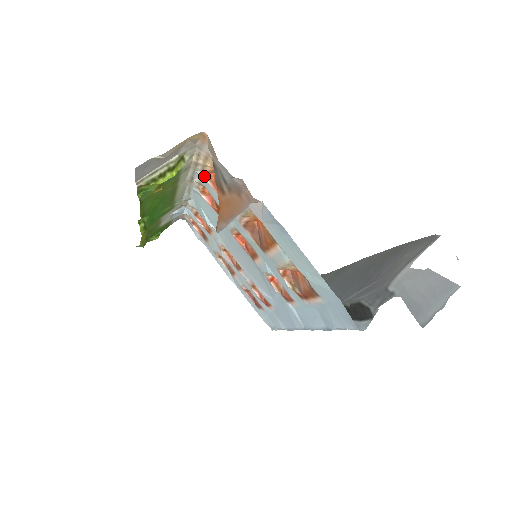
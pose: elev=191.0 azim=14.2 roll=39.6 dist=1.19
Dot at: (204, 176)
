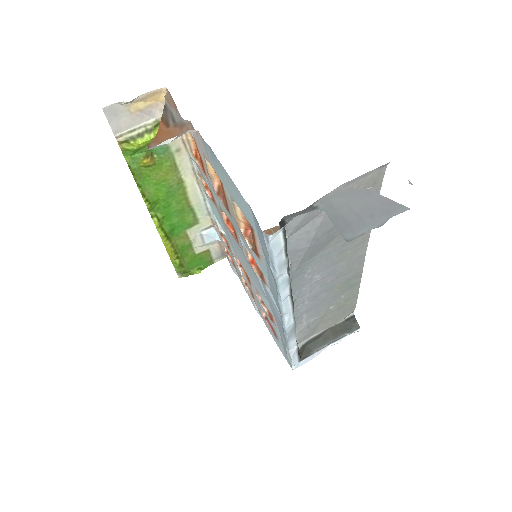
Dot at: (194, 158)
